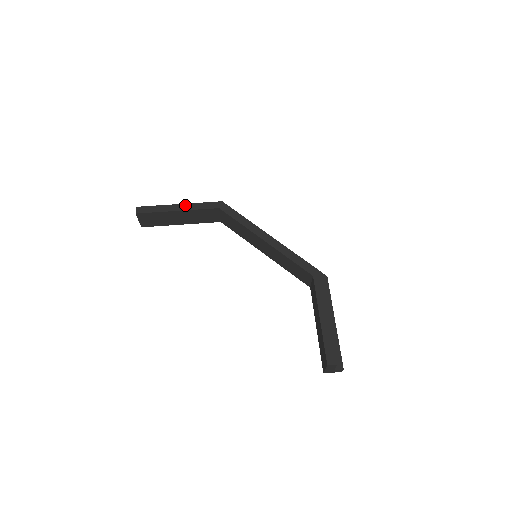
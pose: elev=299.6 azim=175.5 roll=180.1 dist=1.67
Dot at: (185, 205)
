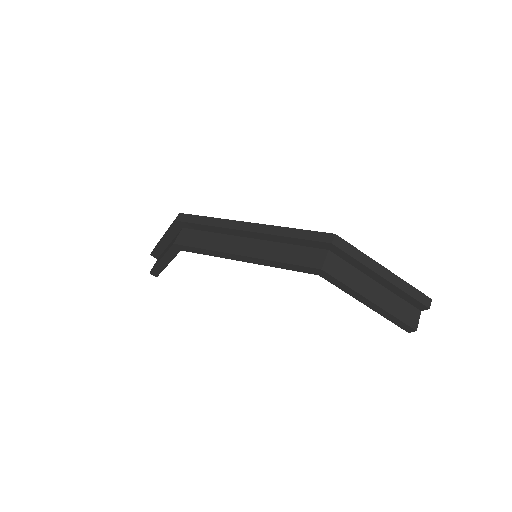
Dot at: (163, 259)
